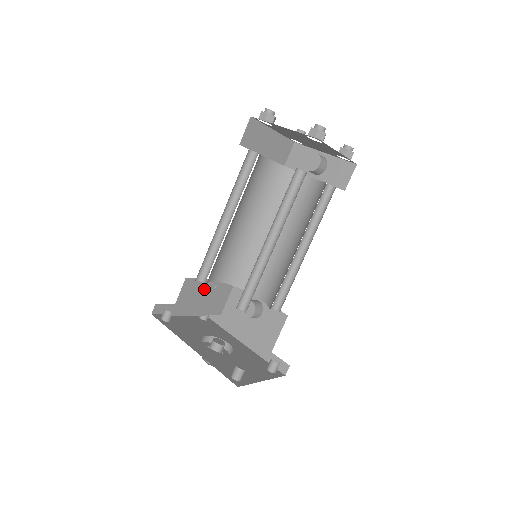
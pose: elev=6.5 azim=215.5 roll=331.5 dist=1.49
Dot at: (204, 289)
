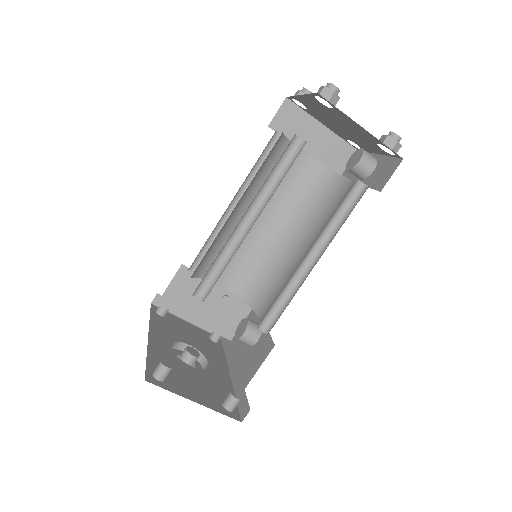
Dot at: occluded
